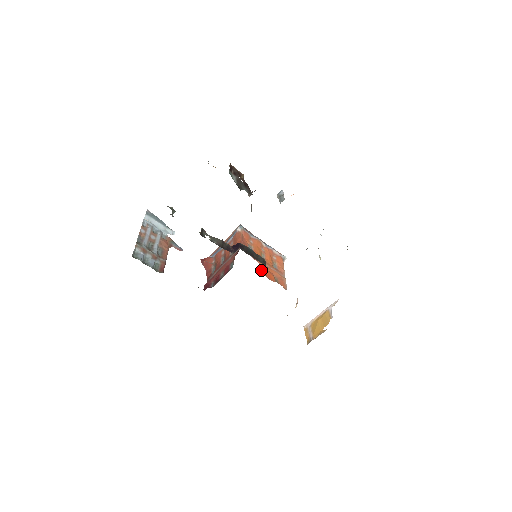
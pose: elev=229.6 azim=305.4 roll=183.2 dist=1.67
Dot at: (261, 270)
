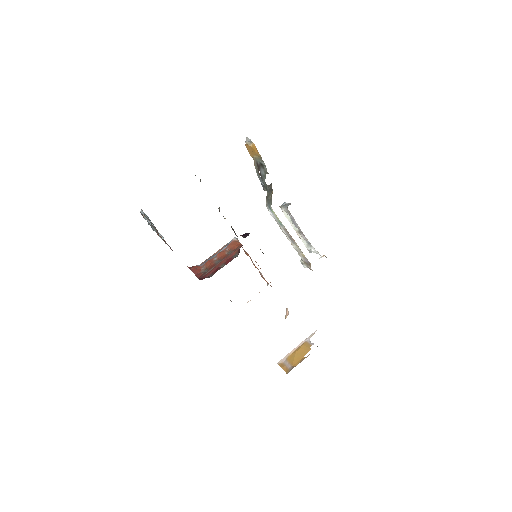
Dot at: occluded
